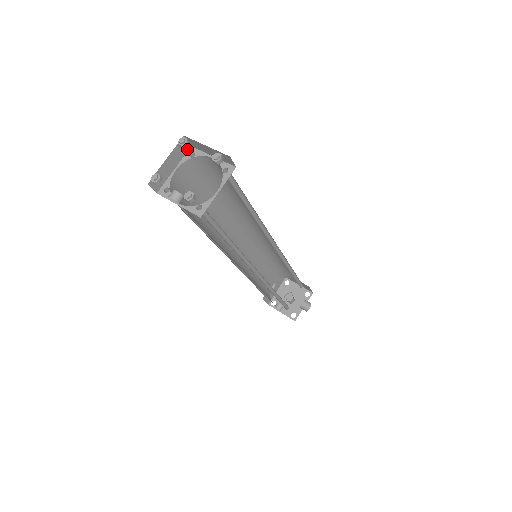
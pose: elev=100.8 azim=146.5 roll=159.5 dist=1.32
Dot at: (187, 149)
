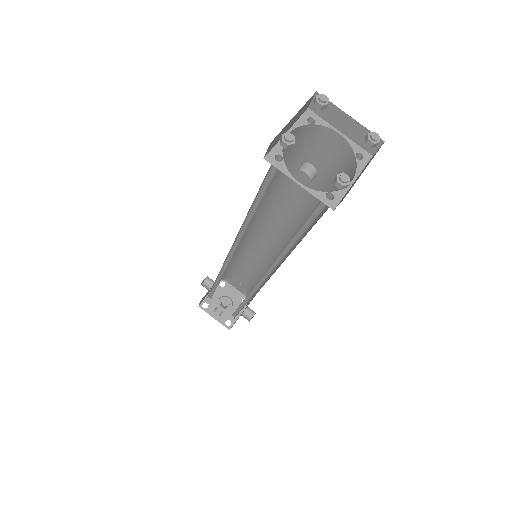
Dot at: (304, 110)
